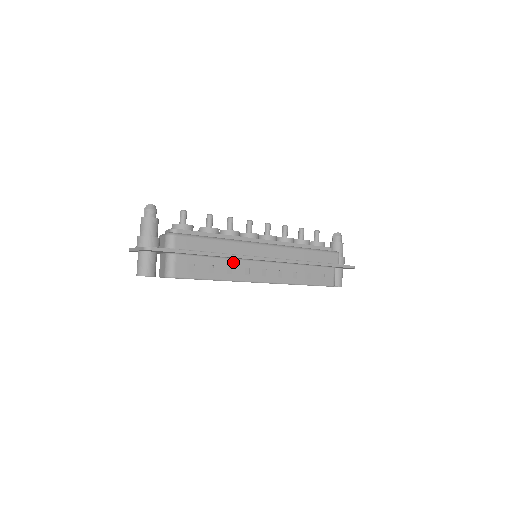
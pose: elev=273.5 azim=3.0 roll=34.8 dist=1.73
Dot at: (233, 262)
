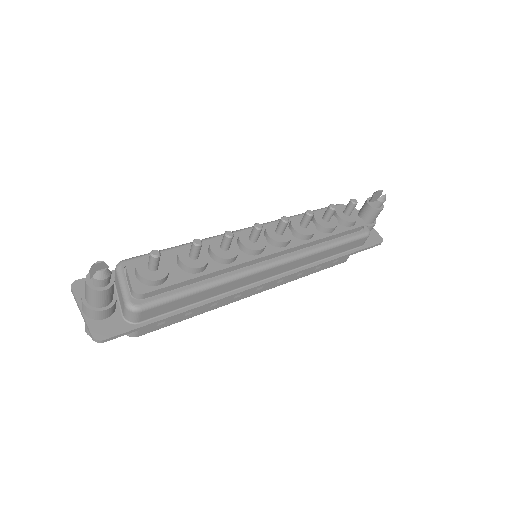
Dot at: occluded
